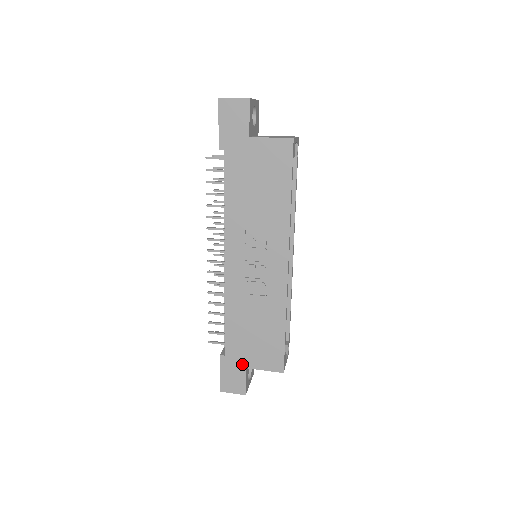
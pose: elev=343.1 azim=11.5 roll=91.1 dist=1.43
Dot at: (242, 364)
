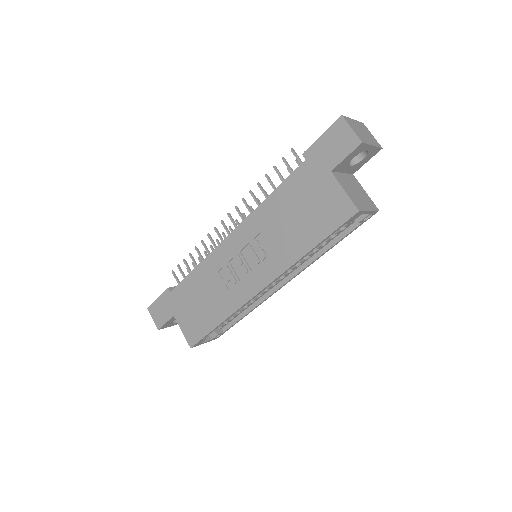
Dot at: (174, 310)
